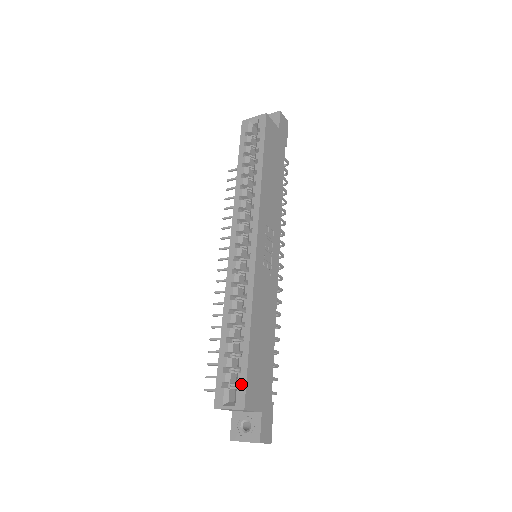
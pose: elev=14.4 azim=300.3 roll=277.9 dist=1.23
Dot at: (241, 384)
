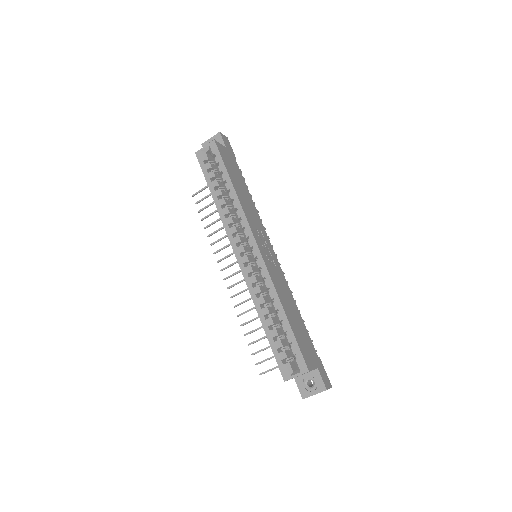
Dot at: (297, 355)
